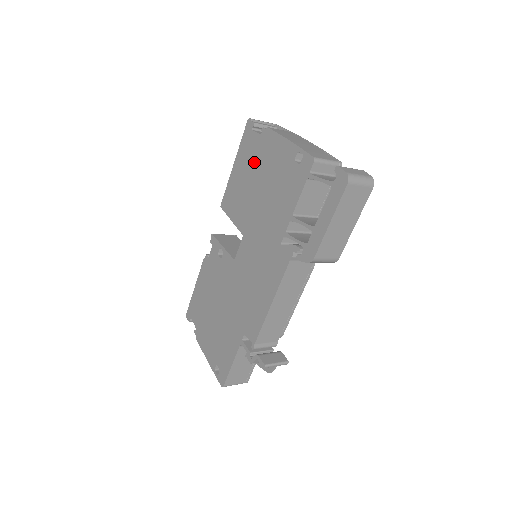
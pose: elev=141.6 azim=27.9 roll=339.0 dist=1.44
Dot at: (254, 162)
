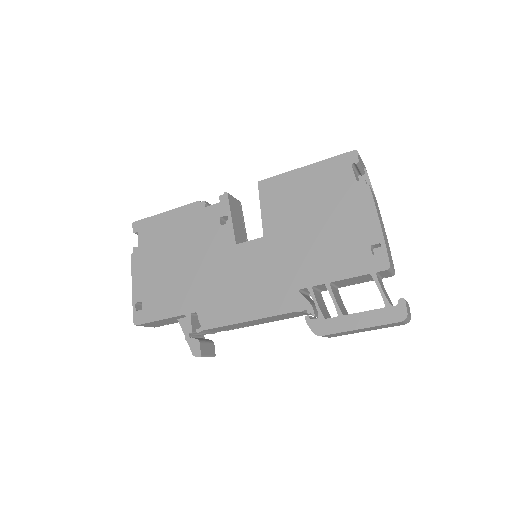
Dot at: (330, 194)
